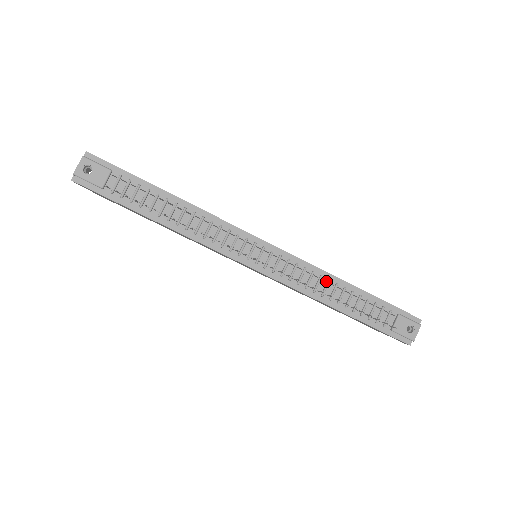
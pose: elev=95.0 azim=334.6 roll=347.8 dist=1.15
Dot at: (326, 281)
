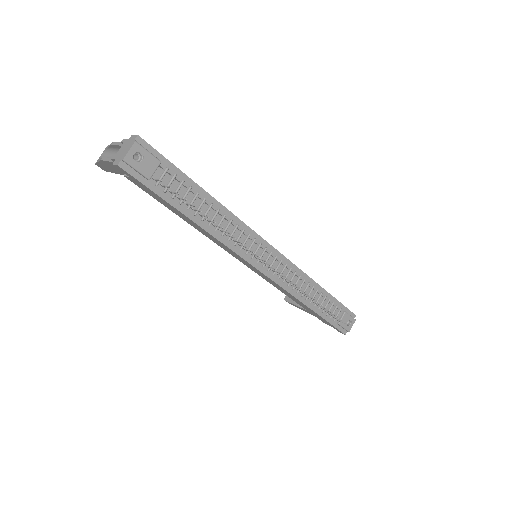
Dot at: (307, 284)
